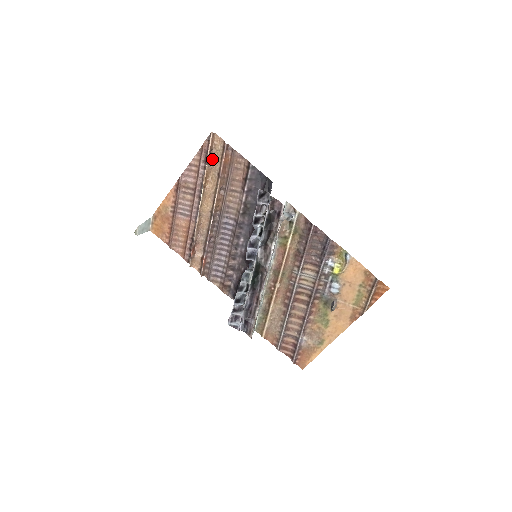
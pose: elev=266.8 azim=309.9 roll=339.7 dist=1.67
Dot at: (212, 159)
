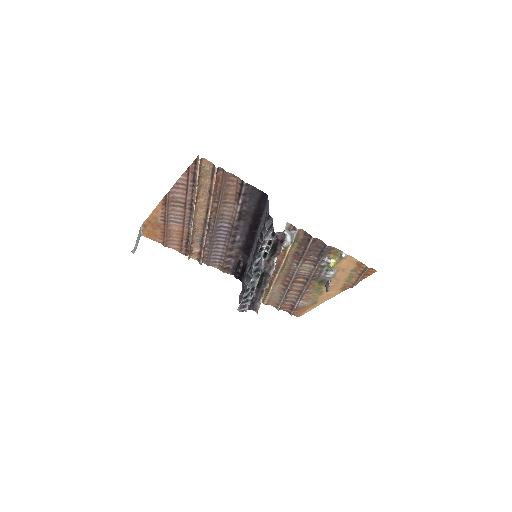
Dot at: (201, 179)
